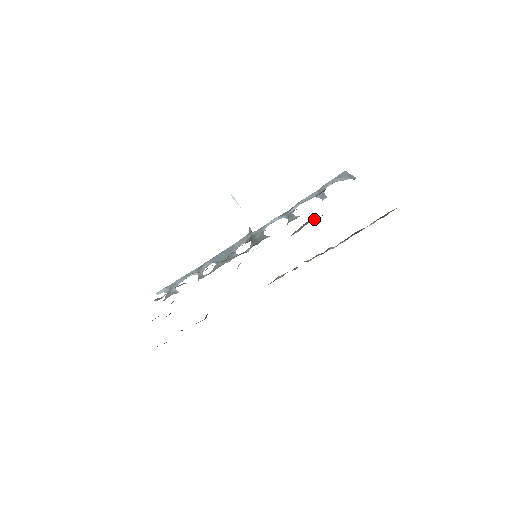
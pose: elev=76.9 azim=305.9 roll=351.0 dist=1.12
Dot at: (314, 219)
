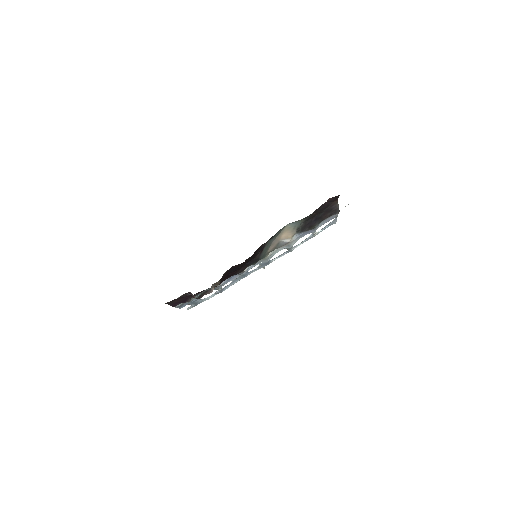
Dot at: (298, 229)
